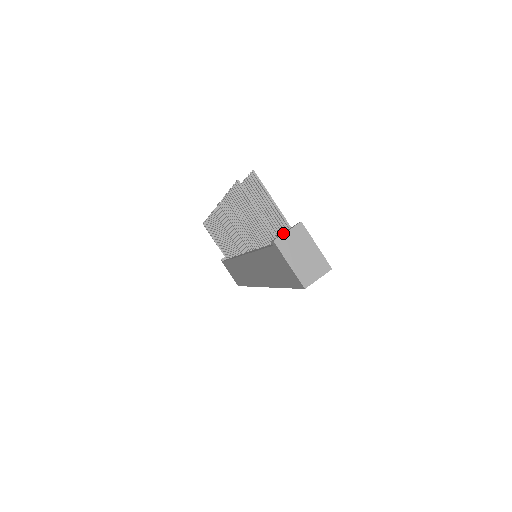
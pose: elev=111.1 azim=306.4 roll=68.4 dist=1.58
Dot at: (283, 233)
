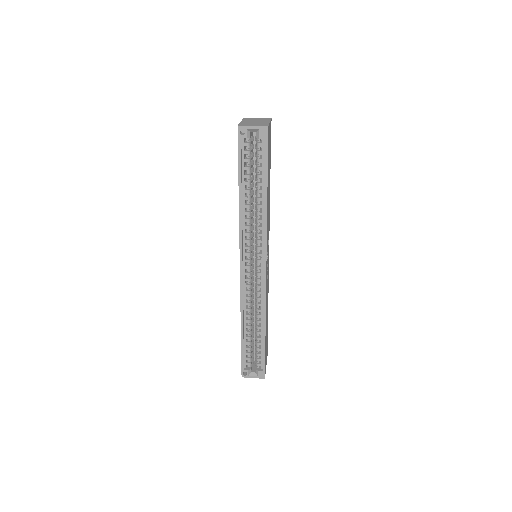
Dot at: occluded
